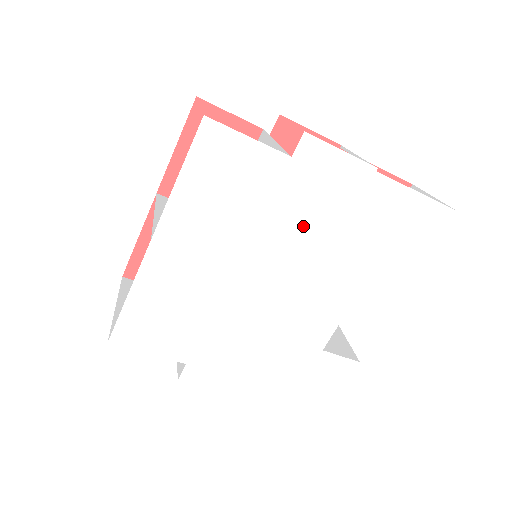
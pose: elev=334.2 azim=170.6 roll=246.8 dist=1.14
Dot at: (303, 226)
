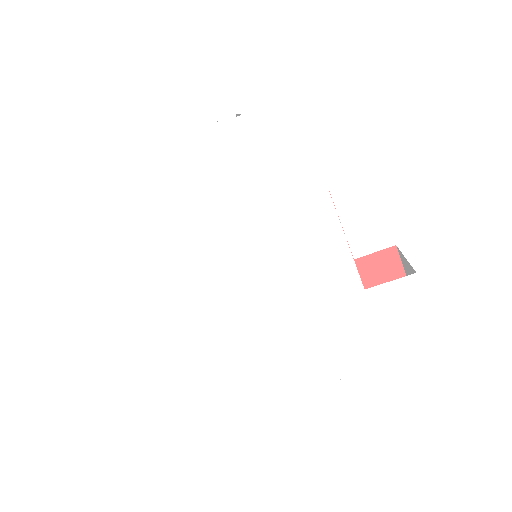
Dot at: (230, 208)
